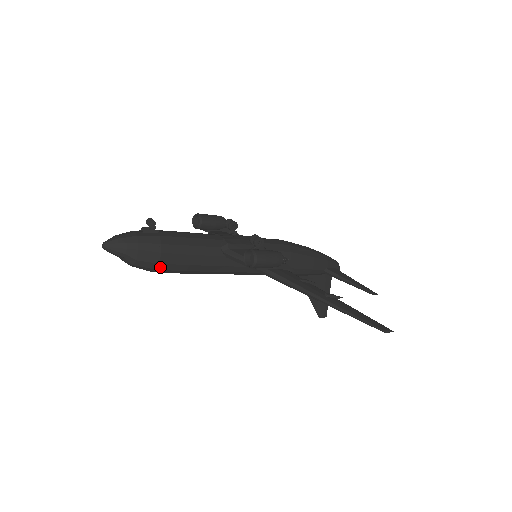
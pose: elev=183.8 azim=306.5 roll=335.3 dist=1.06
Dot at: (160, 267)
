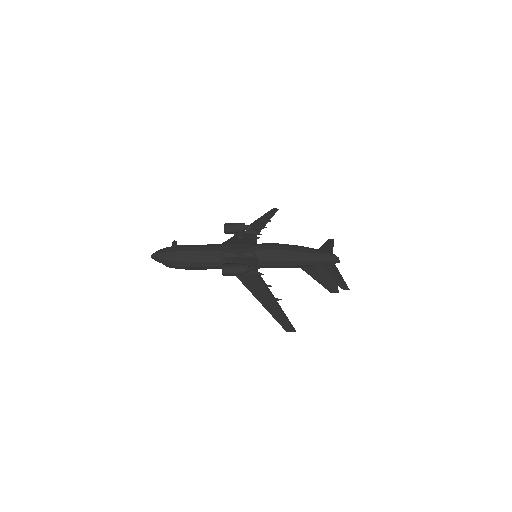
Dot at: (182, 268)
